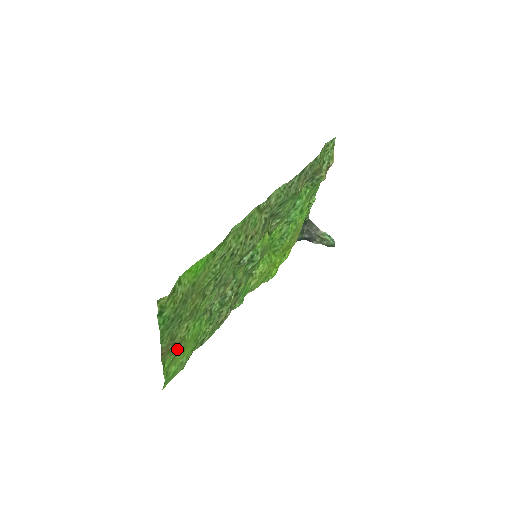
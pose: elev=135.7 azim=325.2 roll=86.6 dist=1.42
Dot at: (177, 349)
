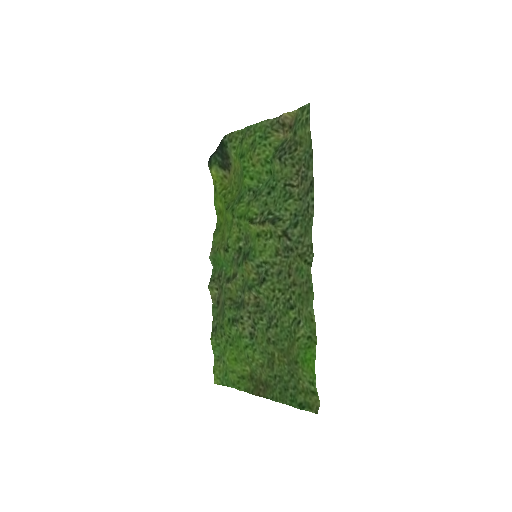
Dot at: (249, 375)
